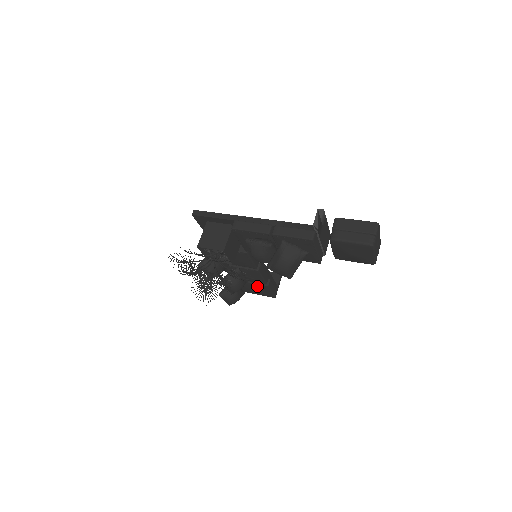
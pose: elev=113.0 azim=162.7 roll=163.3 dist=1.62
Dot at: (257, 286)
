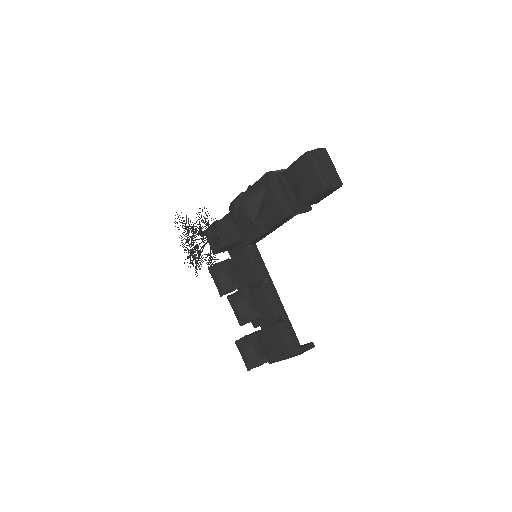
Dot at: (272, 331)
